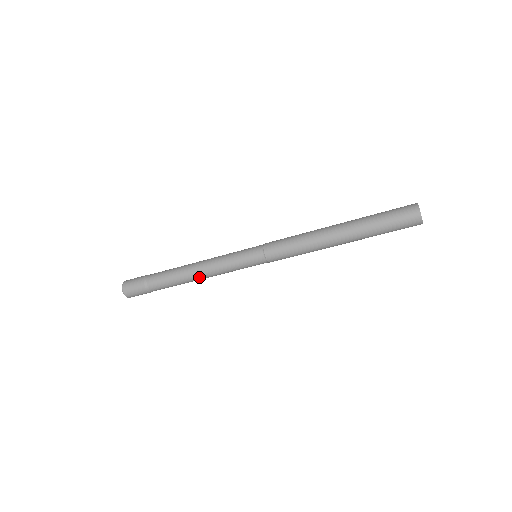
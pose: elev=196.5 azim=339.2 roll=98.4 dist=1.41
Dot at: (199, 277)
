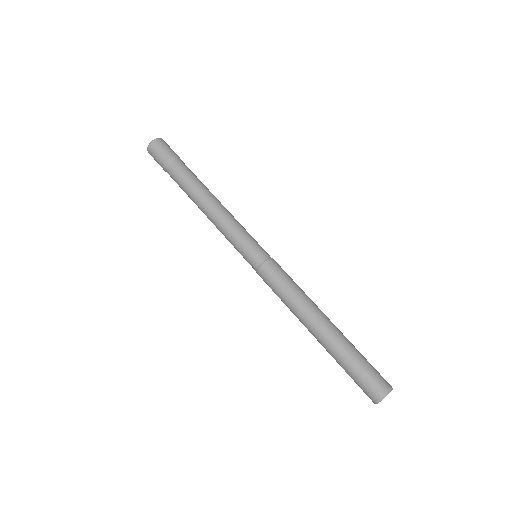
Dot at: (208, 207)
